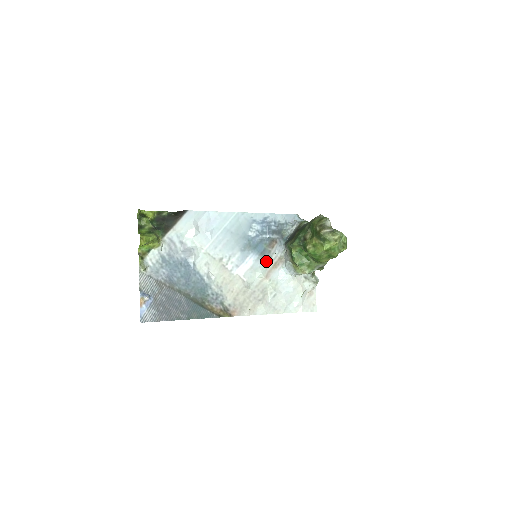
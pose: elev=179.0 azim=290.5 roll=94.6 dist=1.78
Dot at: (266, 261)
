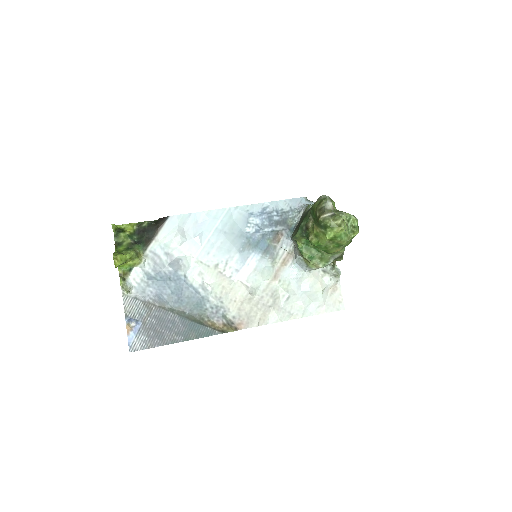
Dot at: (272, 259)
